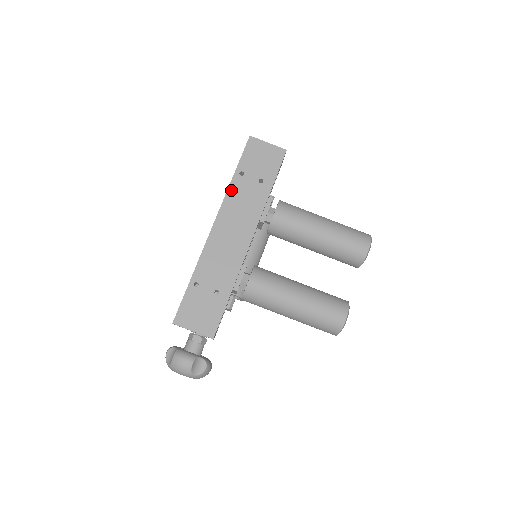
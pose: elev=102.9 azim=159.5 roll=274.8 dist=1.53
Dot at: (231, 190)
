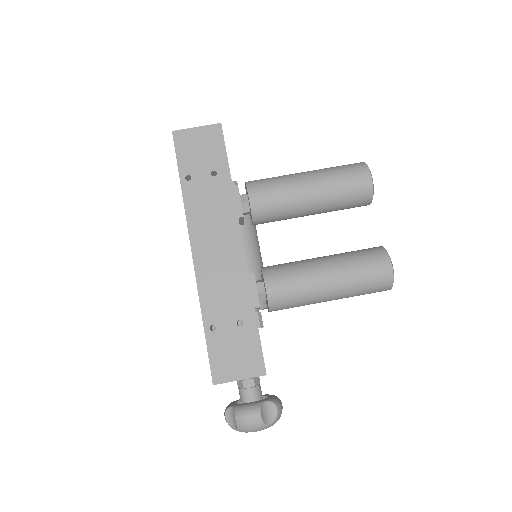
Dot at: (188, 203)
